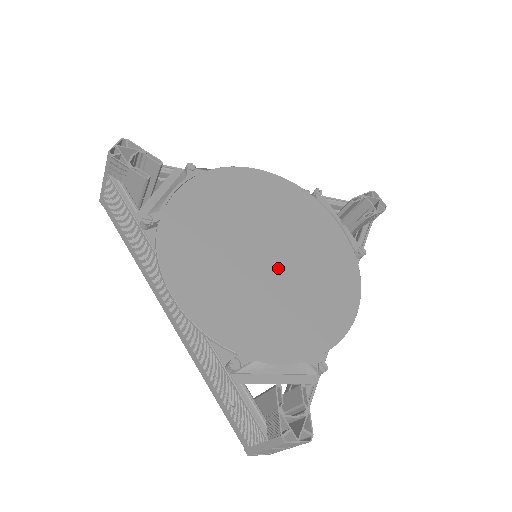
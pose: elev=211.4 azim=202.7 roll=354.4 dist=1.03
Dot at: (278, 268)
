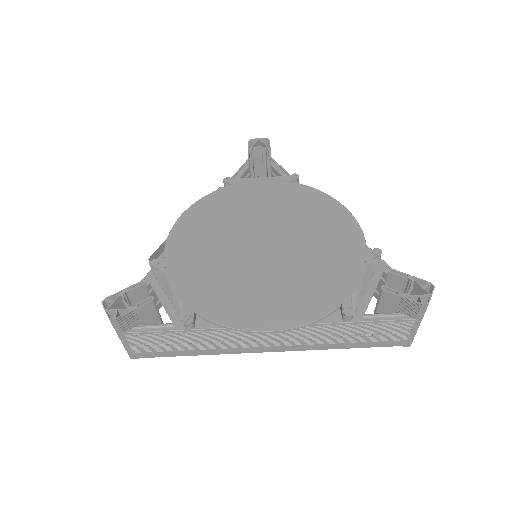
Dot at: (280, 242)
